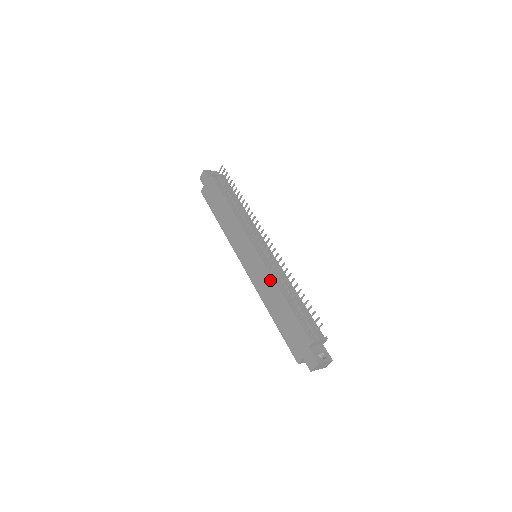
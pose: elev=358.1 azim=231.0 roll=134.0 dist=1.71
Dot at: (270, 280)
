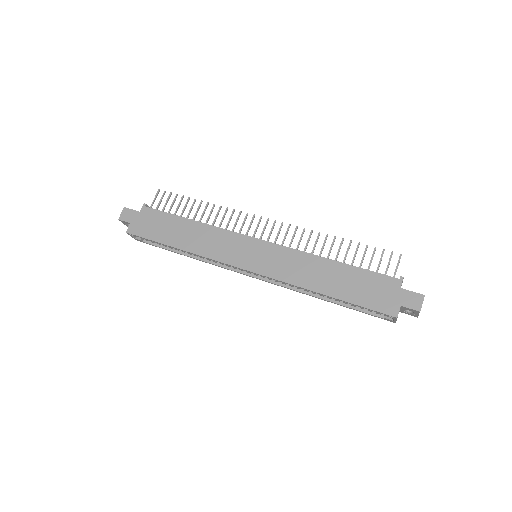
Dot at: (302, 256)
